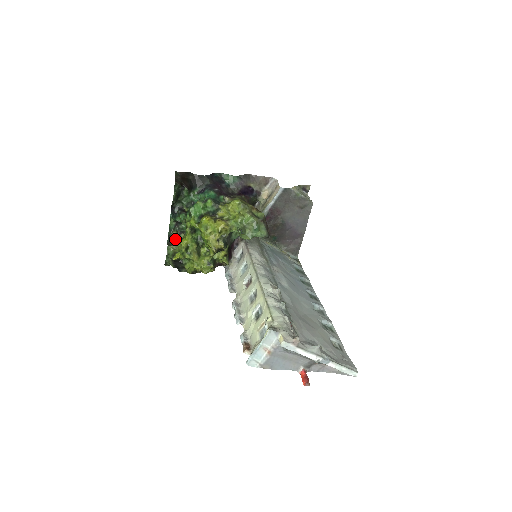
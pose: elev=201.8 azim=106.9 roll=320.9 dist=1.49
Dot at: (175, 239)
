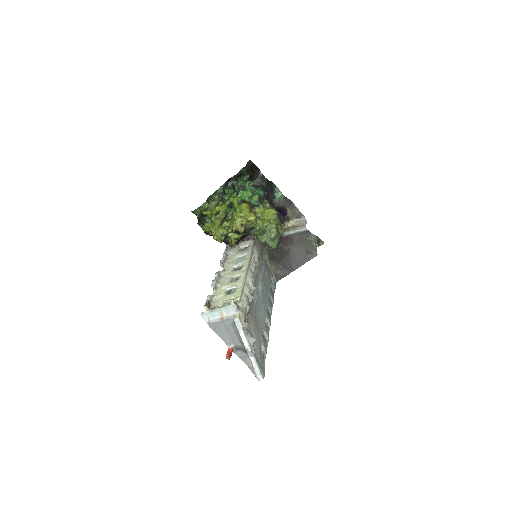
Dot at: (214, 201)
